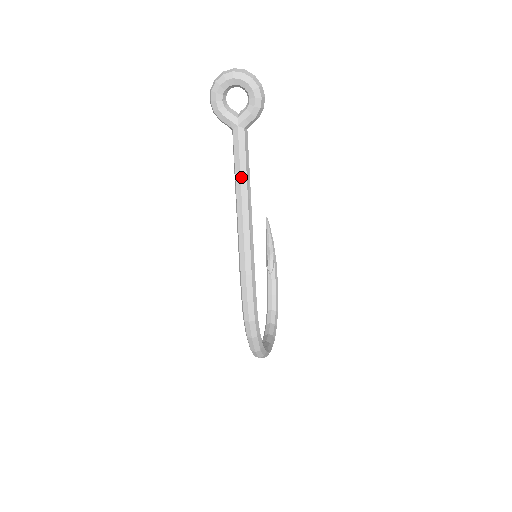
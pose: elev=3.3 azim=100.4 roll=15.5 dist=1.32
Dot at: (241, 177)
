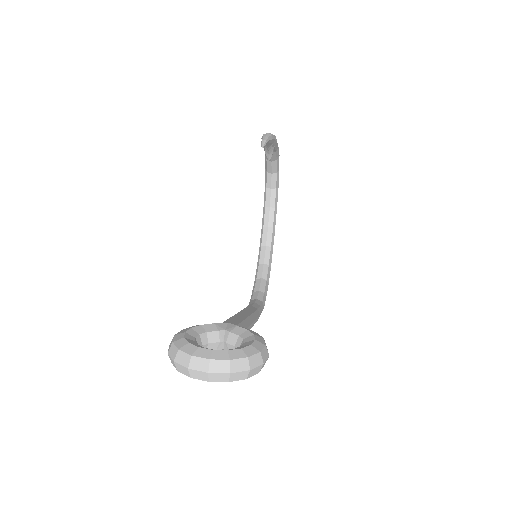
Dot at: occluded
